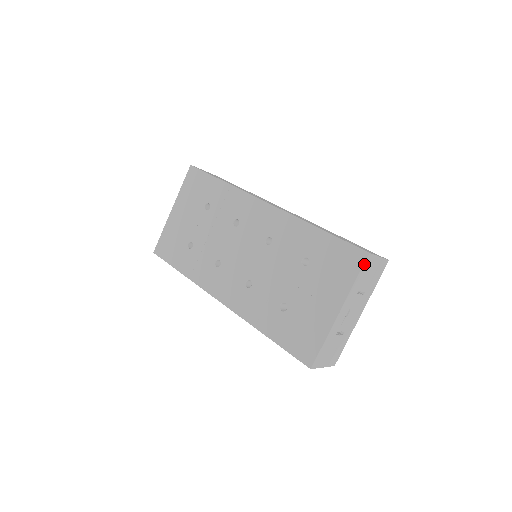
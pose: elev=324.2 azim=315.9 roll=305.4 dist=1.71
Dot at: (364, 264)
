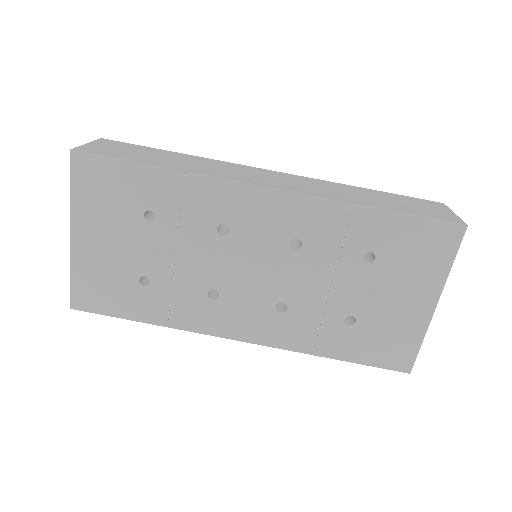
Dot at: (461, 240)
